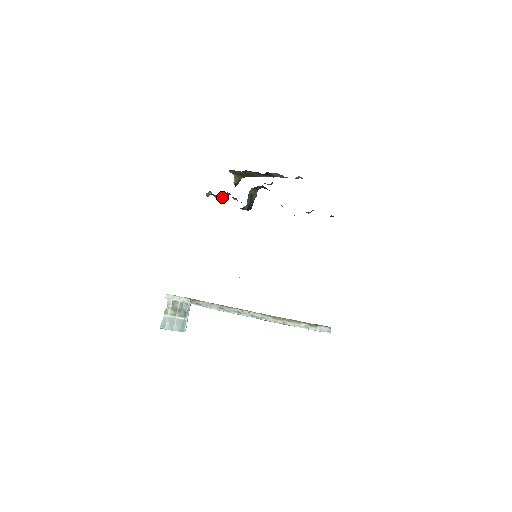
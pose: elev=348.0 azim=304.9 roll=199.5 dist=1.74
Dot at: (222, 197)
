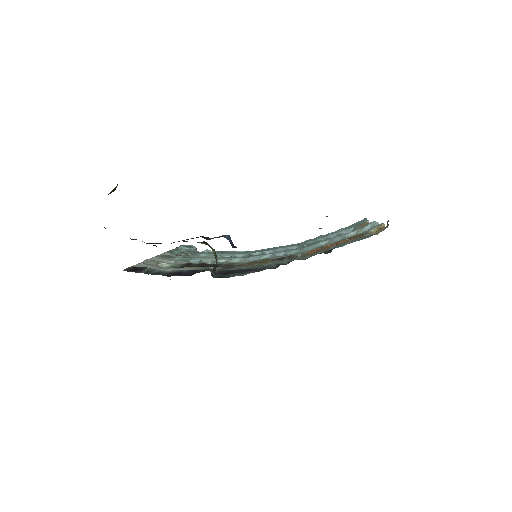
Dot at: occluded
